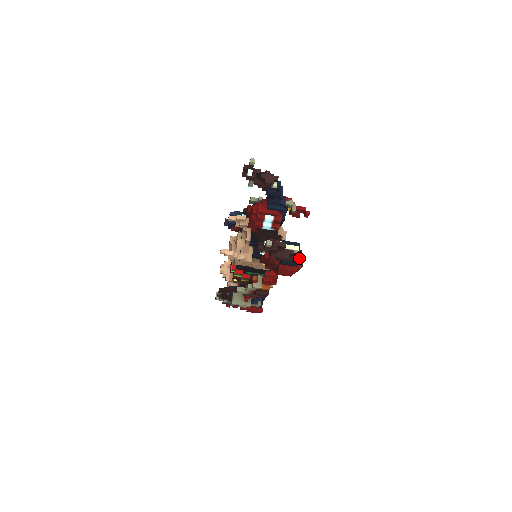
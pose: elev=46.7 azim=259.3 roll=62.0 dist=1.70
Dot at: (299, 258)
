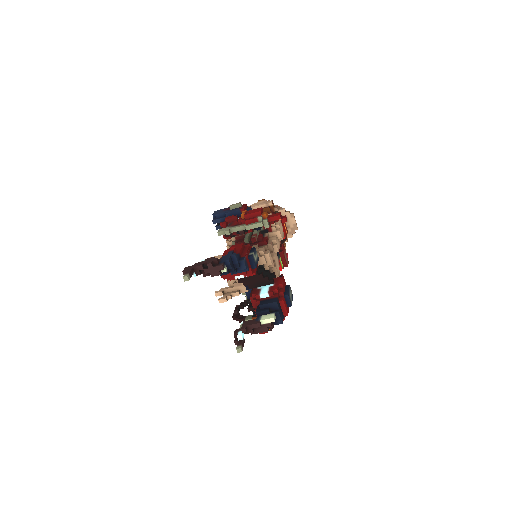
Dot at: (280, 320)
